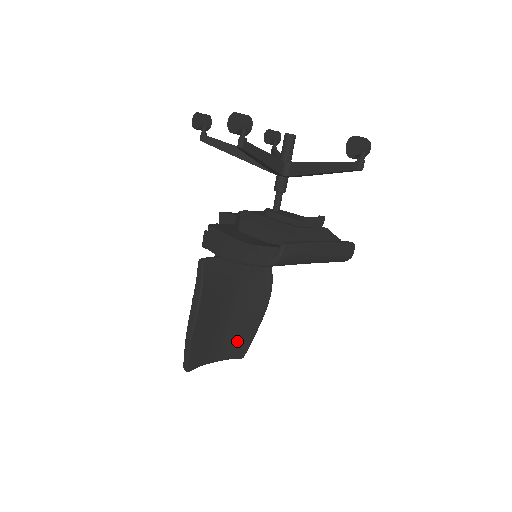
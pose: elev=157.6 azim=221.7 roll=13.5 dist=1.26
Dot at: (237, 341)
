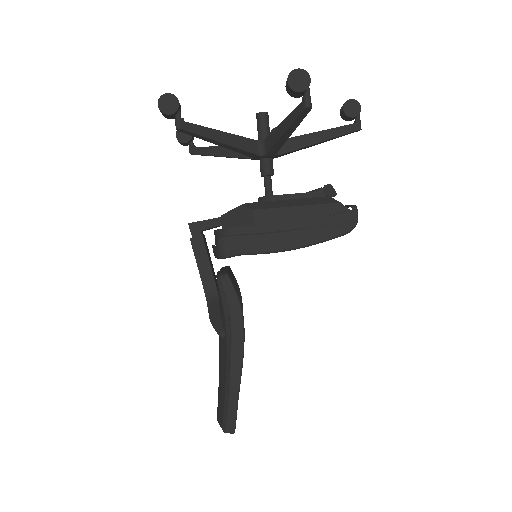
Dot at: occluded
